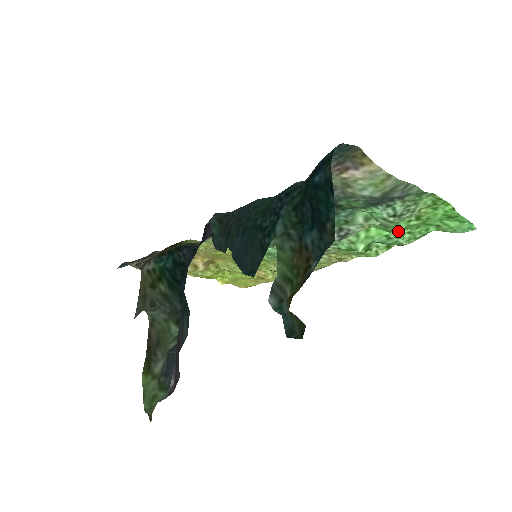
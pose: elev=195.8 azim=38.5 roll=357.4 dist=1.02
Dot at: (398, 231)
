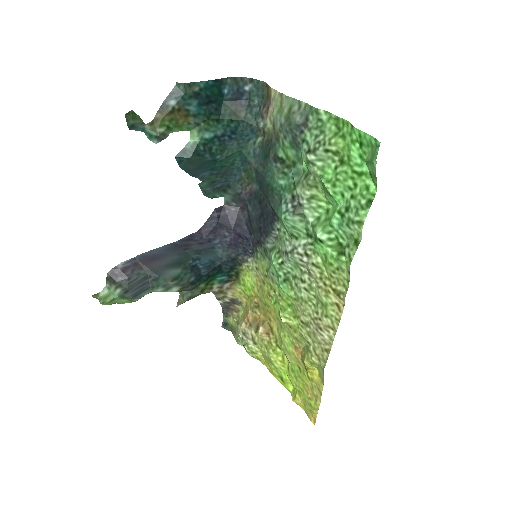
Dot at: (344, 199)
